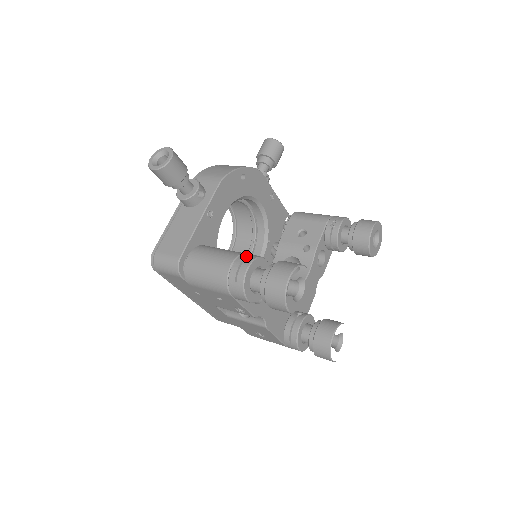
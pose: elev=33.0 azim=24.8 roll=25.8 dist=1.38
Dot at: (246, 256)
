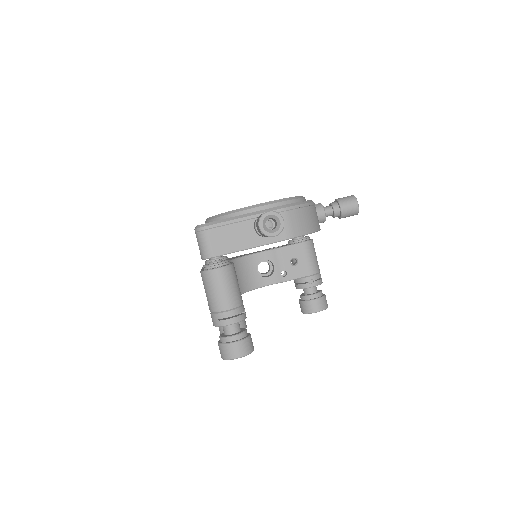
Dot at: (239, 313)
